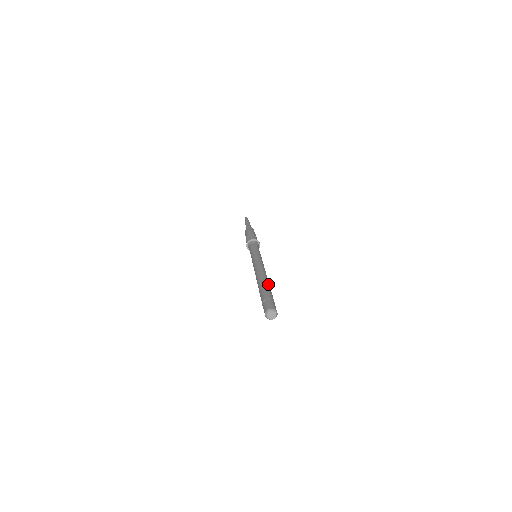
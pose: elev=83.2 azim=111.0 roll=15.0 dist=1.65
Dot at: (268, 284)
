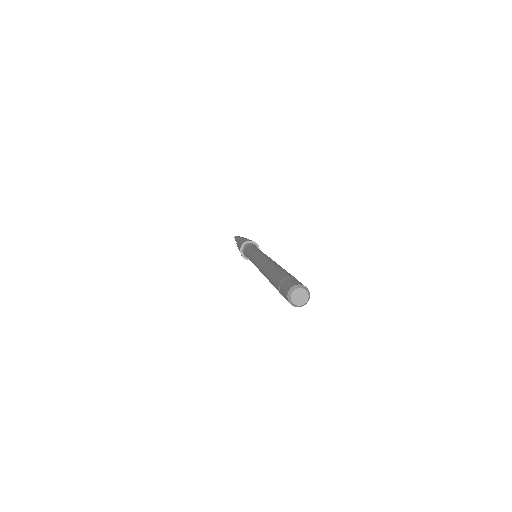
Dot at: (282, 268)
